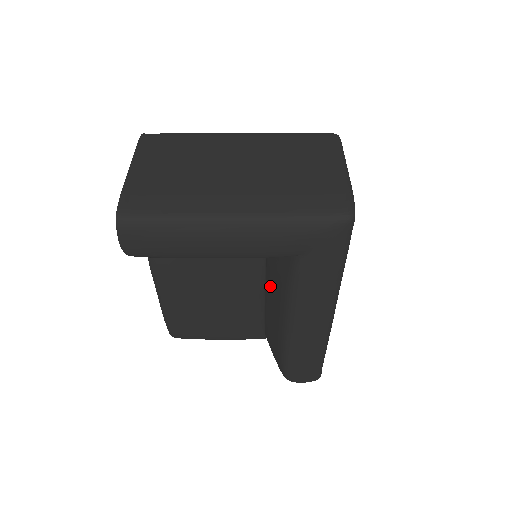
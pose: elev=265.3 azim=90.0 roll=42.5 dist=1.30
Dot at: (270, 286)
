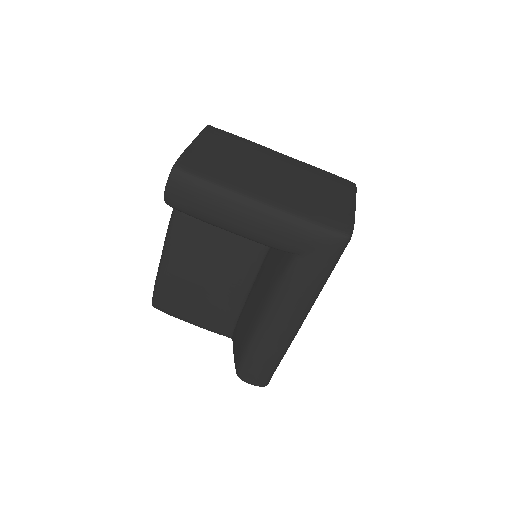
Dot at: (258, 284)
